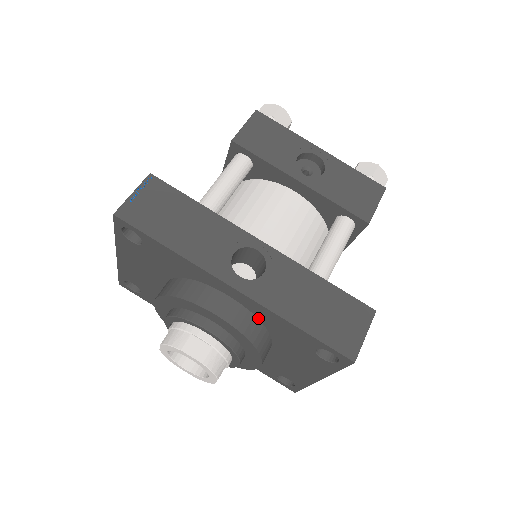
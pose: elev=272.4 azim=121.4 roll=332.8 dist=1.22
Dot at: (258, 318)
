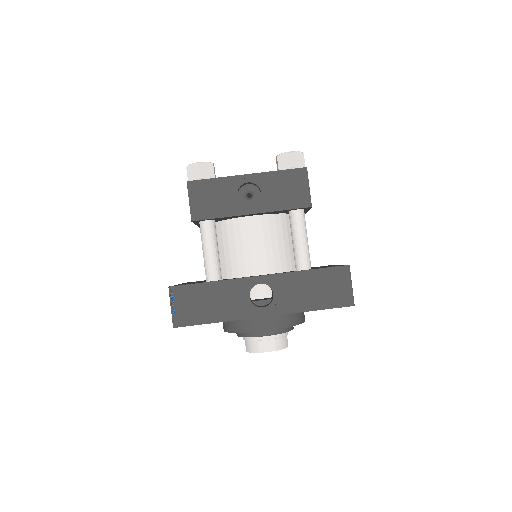
Dot at: occluded
